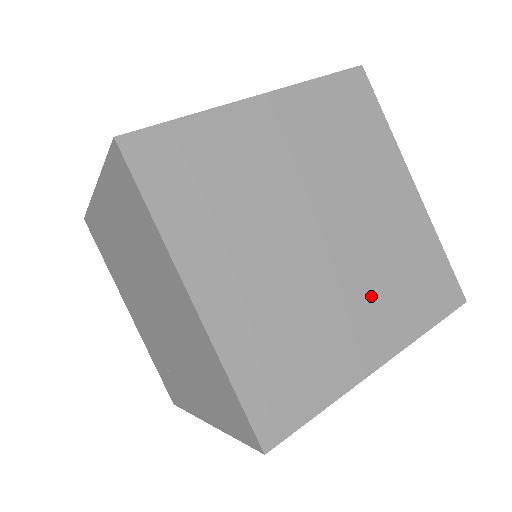
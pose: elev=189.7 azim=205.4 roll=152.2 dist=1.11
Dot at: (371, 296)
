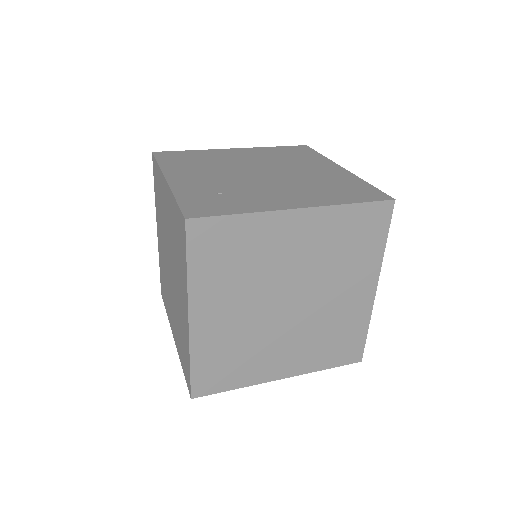
Dot at: (341, 281)
